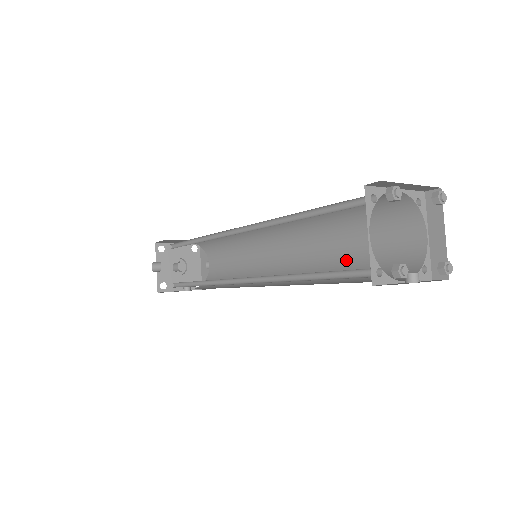
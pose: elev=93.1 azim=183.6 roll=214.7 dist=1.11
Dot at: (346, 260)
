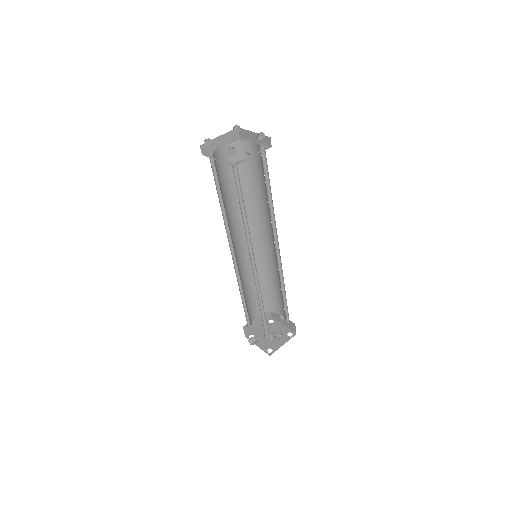
Dot at: (266, 197)
